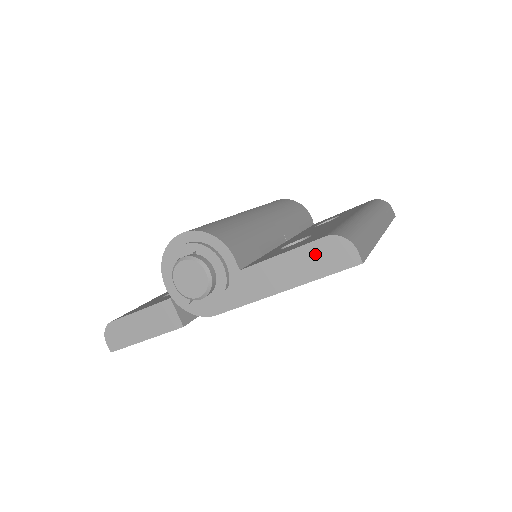
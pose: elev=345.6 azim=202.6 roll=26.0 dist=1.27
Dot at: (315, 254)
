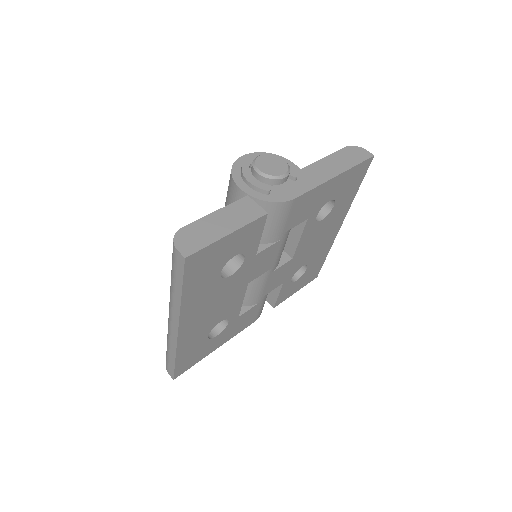
Dot at: (345, 155)
